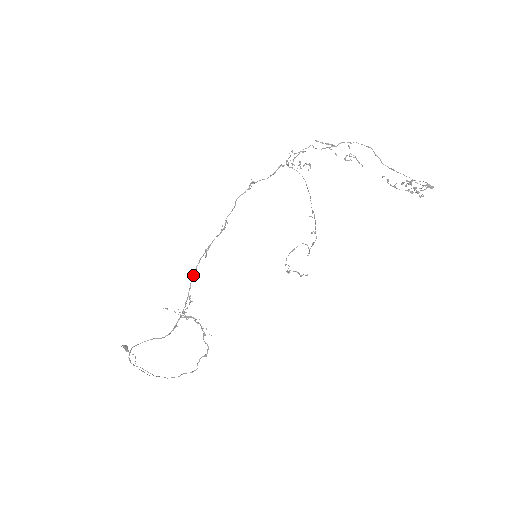
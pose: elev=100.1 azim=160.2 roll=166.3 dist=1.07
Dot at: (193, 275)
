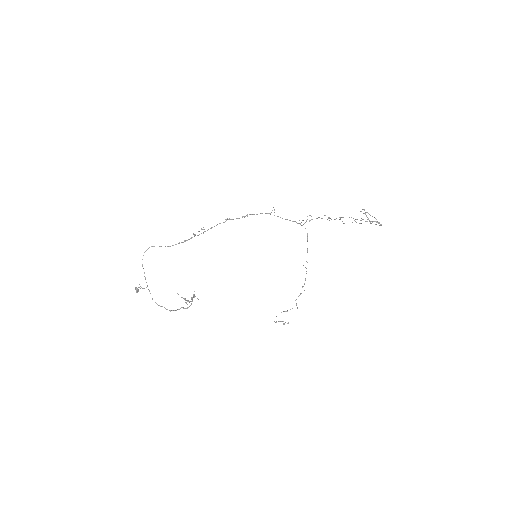
Dot at: (212, 227)
